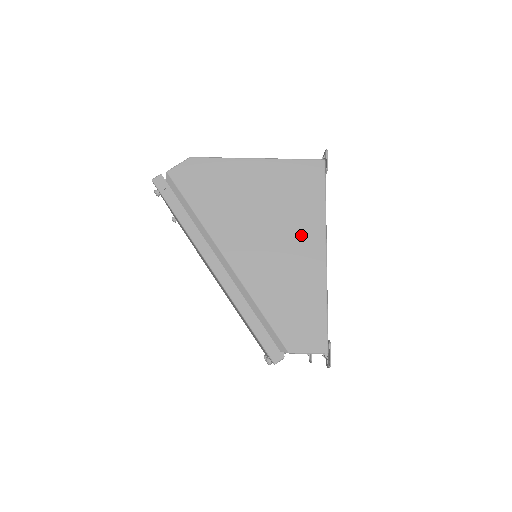
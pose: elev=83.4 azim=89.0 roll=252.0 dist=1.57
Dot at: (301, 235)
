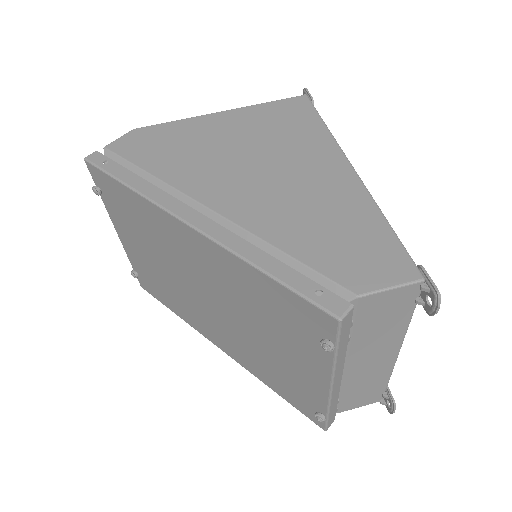
Dot at: (308, 159)
